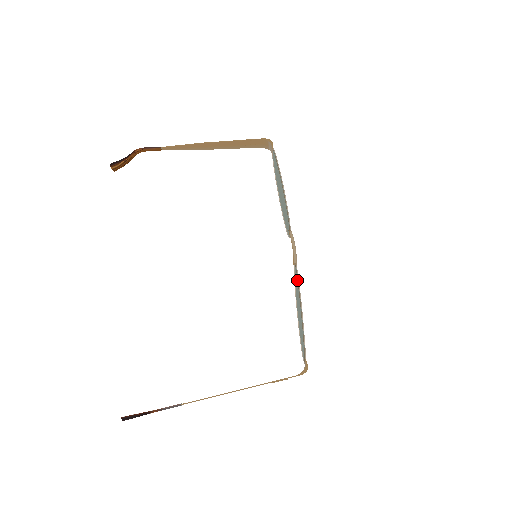
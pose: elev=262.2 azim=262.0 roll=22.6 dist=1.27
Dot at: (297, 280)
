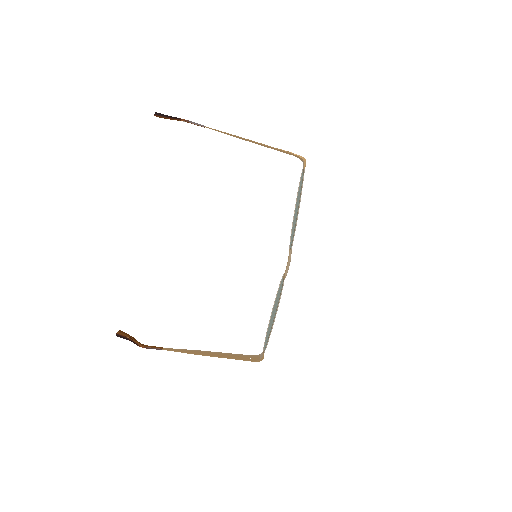
Dot at: (279, 299)
